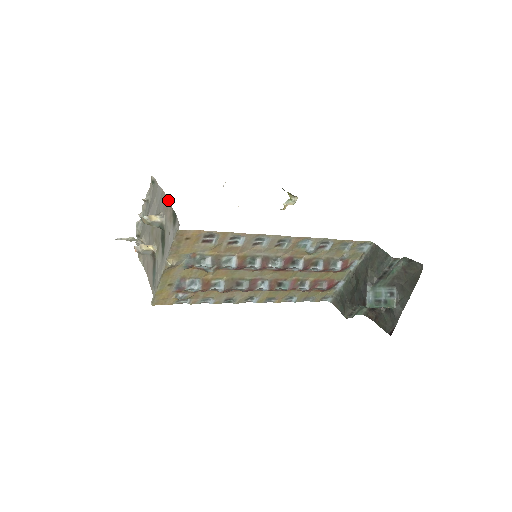
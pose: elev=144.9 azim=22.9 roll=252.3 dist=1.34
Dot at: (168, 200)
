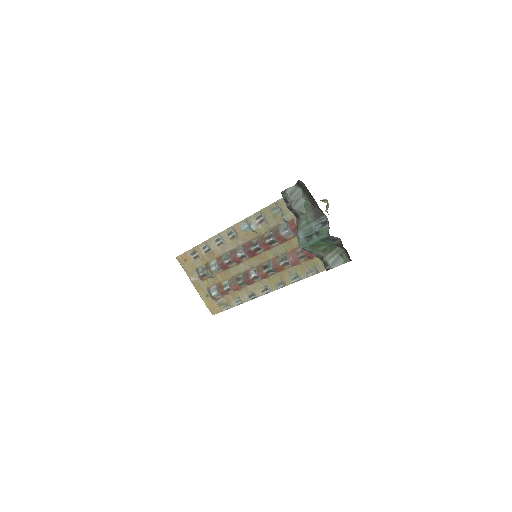
Dot at: occluded
